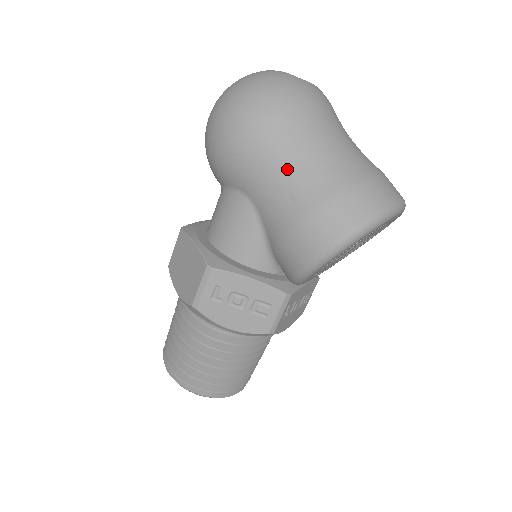
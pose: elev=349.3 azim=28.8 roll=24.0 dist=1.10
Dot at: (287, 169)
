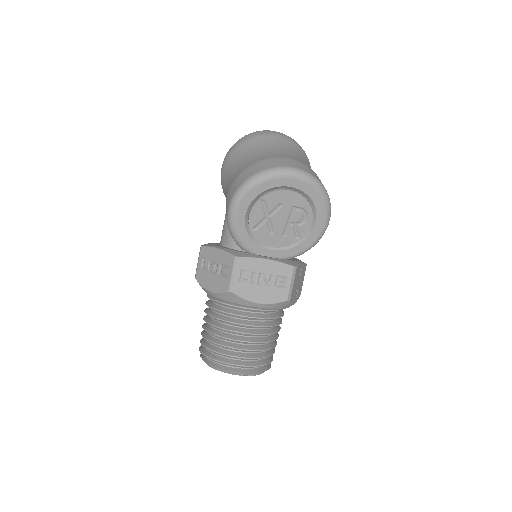
Dot at: (232, 171)
